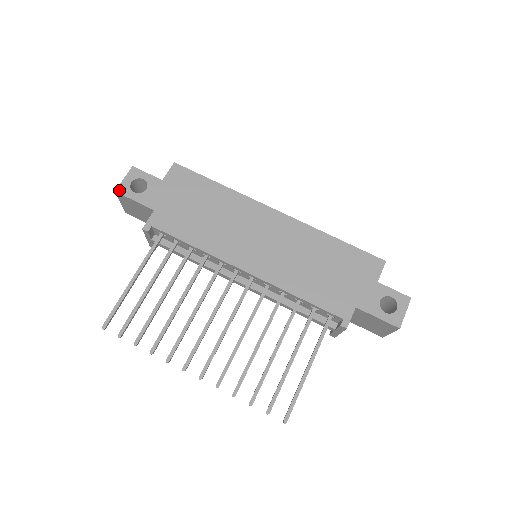
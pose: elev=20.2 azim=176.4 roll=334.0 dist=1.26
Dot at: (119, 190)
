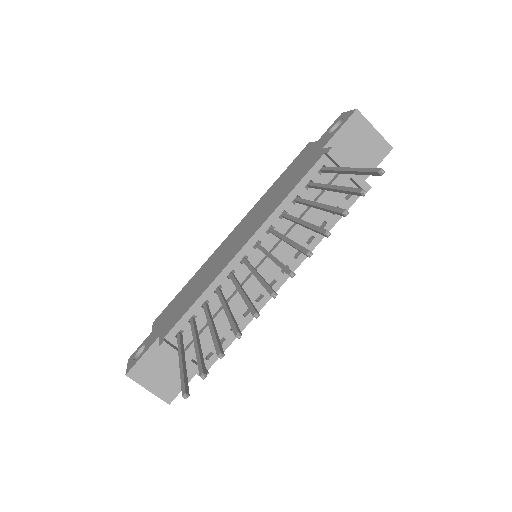
Dot at: (128, 371)
